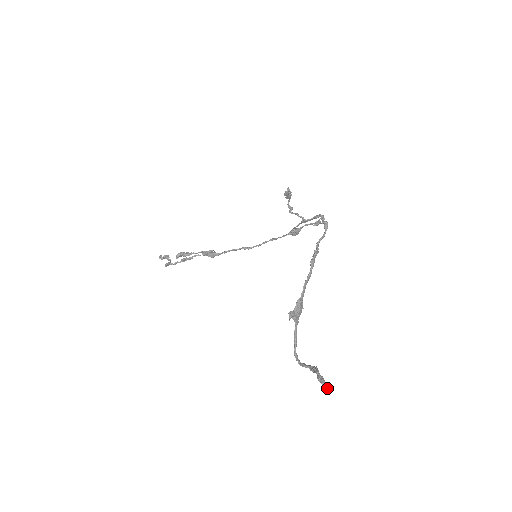
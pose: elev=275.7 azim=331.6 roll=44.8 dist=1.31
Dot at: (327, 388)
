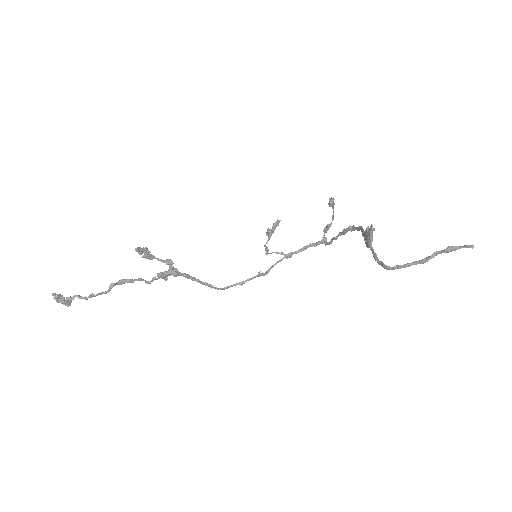
Dot at: occluded
